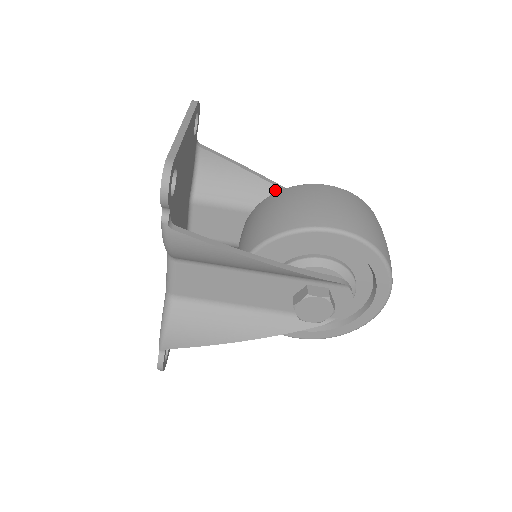
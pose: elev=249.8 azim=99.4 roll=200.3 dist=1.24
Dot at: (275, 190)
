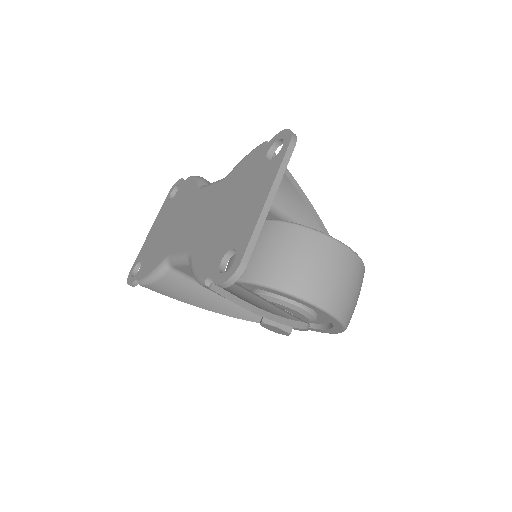
Dot at: (306, 210)
